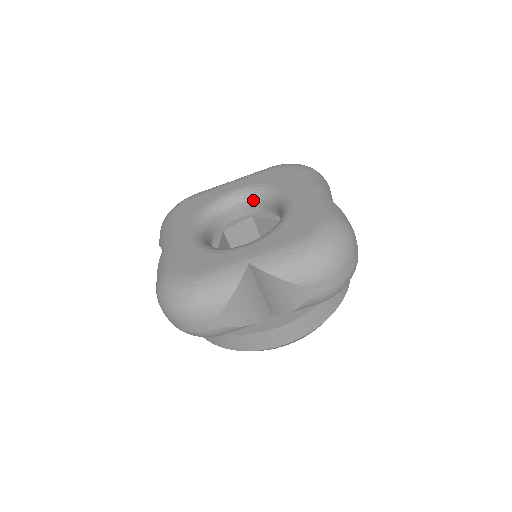
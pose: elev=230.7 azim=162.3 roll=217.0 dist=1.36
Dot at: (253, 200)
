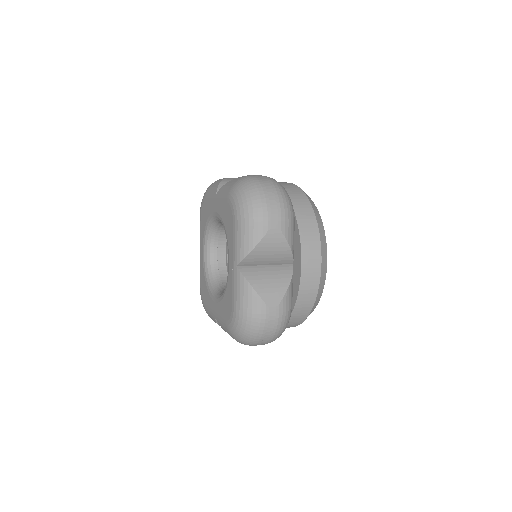
Dot at: occluded
